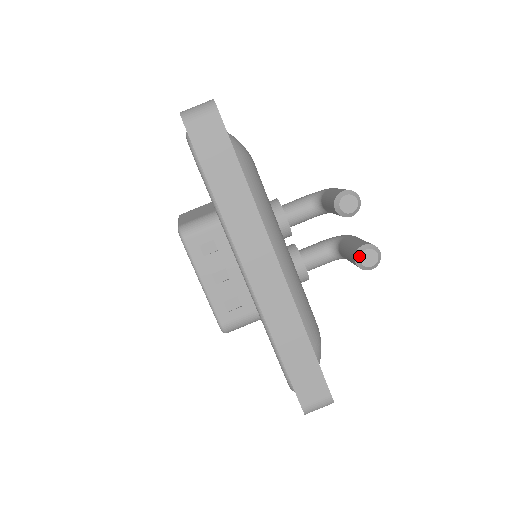
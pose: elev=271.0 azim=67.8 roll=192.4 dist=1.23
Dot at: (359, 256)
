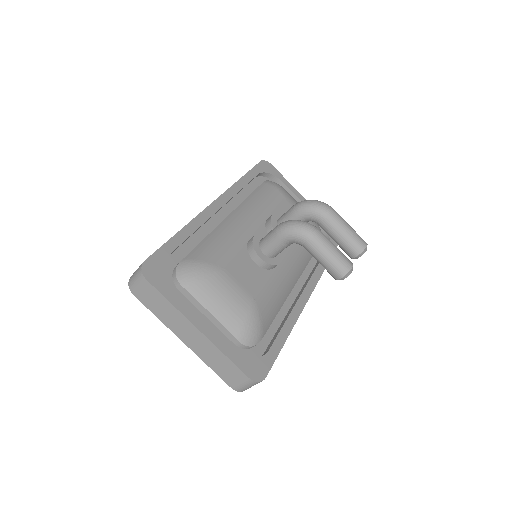
Dot at: occluded
